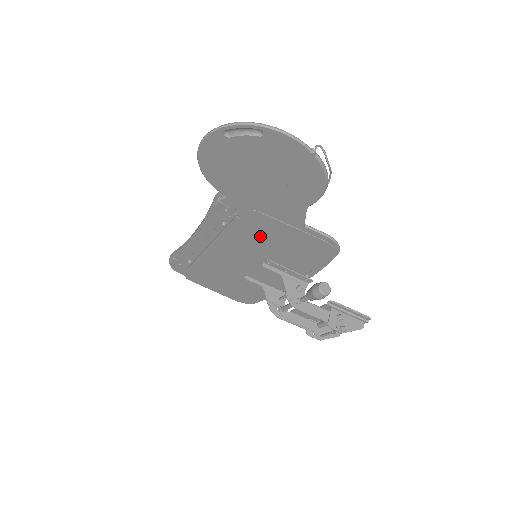
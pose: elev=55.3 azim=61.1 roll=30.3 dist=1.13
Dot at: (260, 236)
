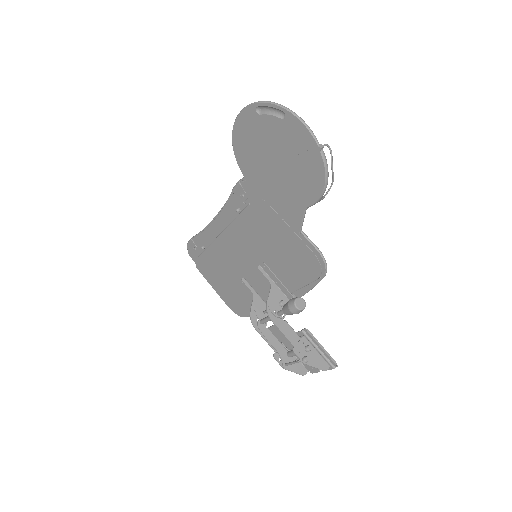
Dot at: (263, 232)
